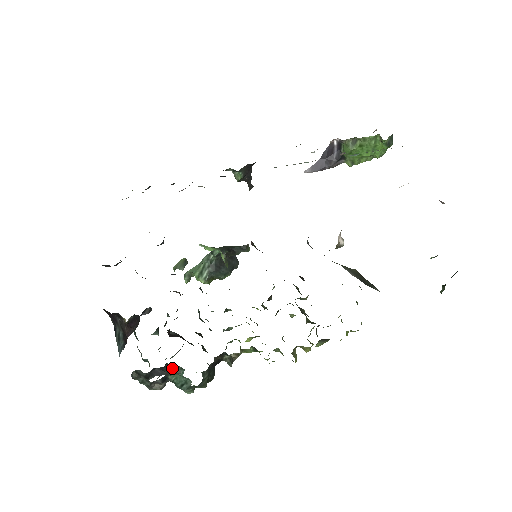
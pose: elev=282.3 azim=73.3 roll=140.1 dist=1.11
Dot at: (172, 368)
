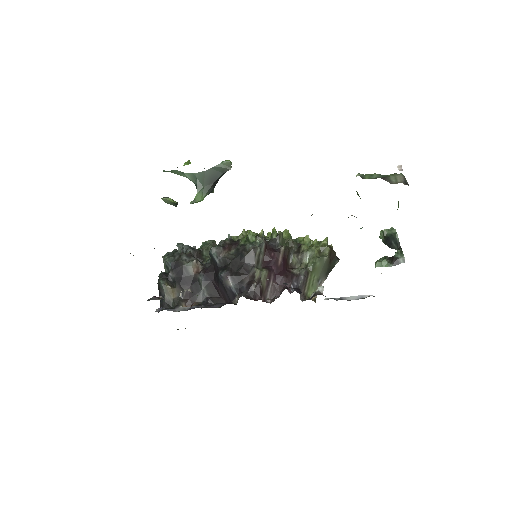
Dot at: occluded
